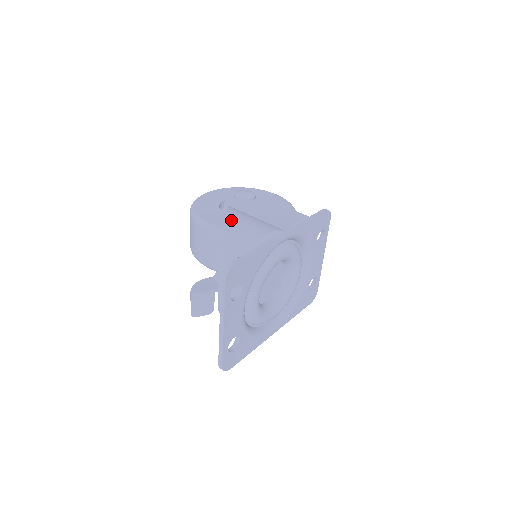
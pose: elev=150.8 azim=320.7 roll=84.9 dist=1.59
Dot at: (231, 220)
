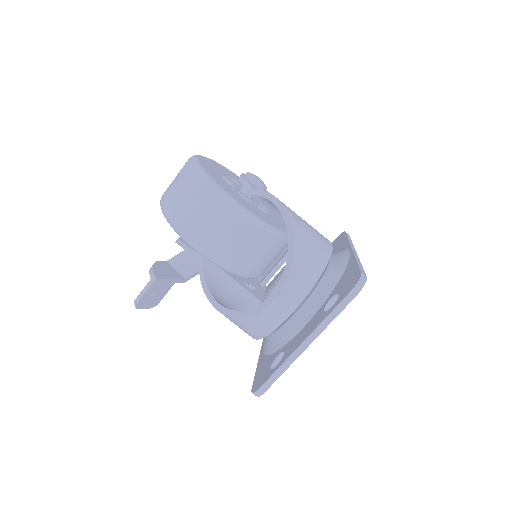
Dot at: (292, 212)
